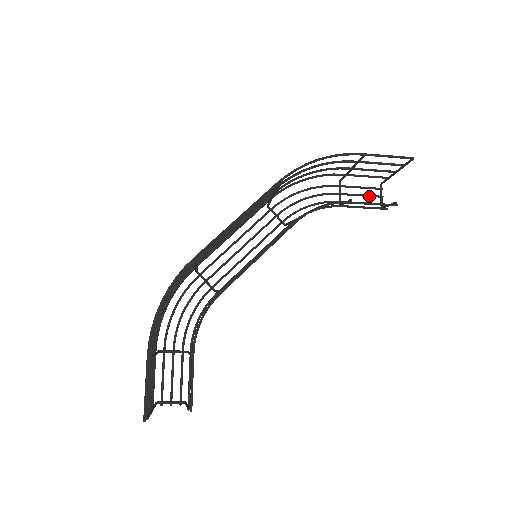
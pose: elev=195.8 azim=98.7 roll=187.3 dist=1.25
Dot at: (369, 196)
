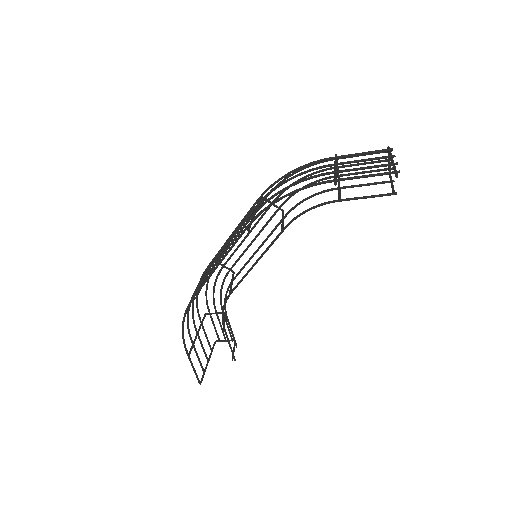
Dot at: occluded
